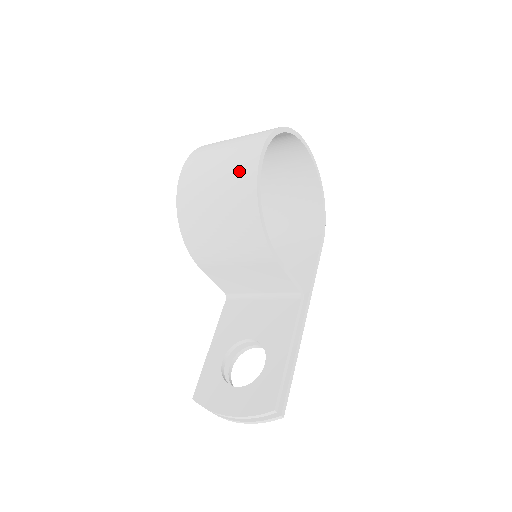
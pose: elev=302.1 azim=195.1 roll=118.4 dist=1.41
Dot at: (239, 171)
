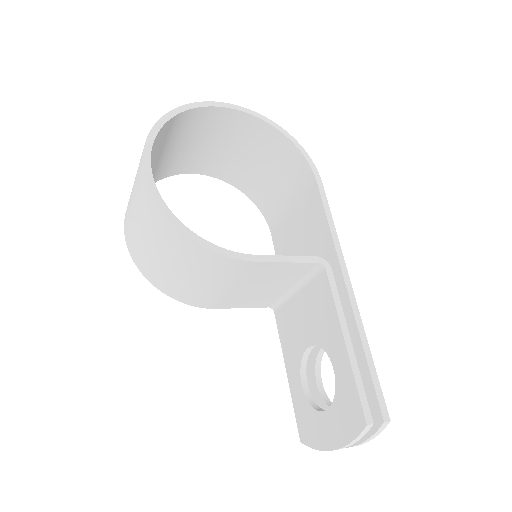
Dot at: (144, 206)
